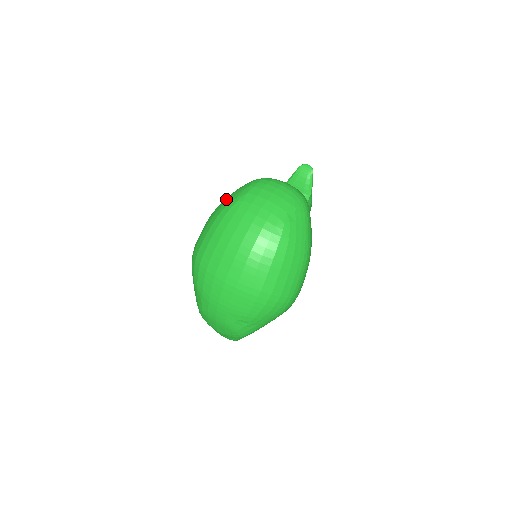
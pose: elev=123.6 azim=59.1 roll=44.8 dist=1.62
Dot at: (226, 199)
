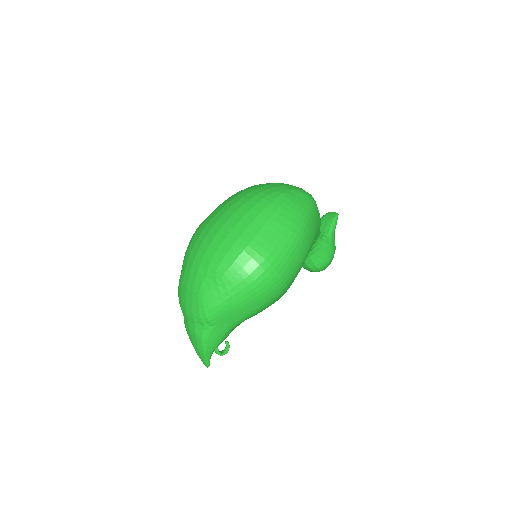
Dot at: occluded
